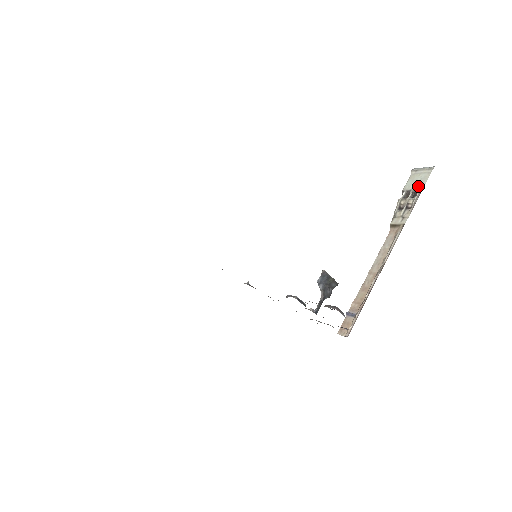
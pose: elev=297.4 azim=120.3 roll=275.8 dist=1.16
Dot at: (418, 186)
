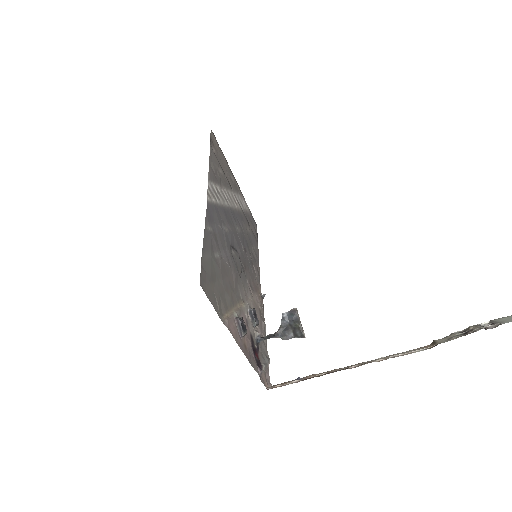
Dot at: (505, 320)
